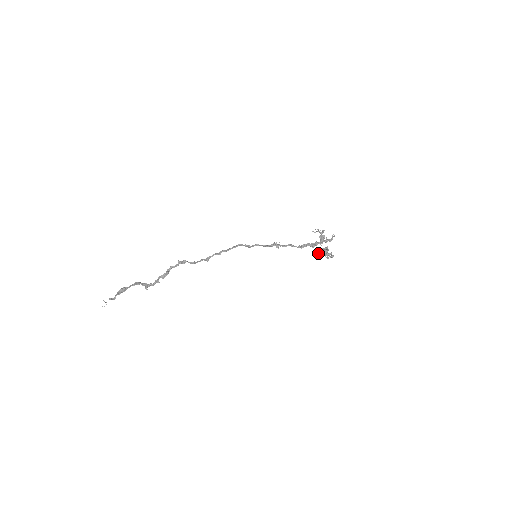
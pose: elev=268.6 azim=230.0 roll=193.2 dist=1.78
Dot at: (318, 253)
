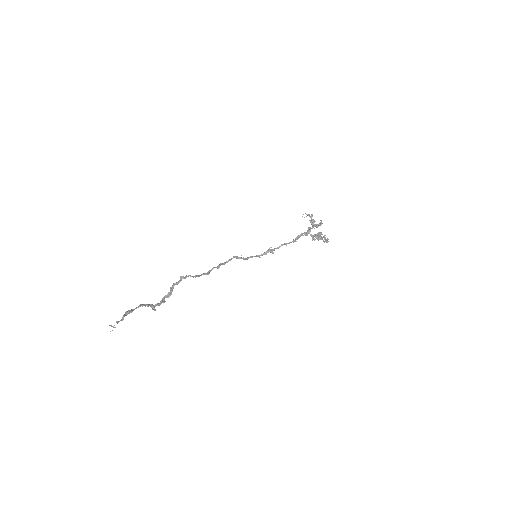
Dot at: (313, 239)
